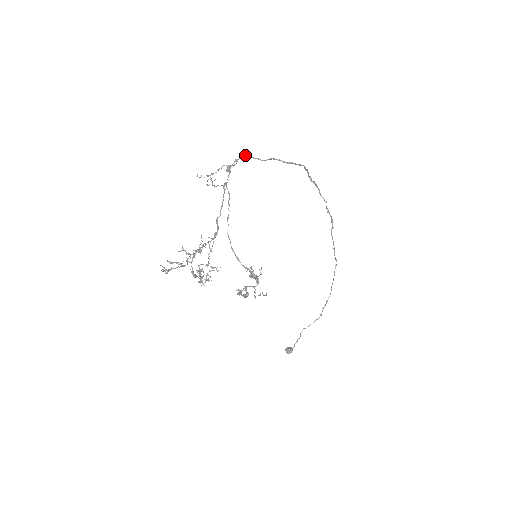
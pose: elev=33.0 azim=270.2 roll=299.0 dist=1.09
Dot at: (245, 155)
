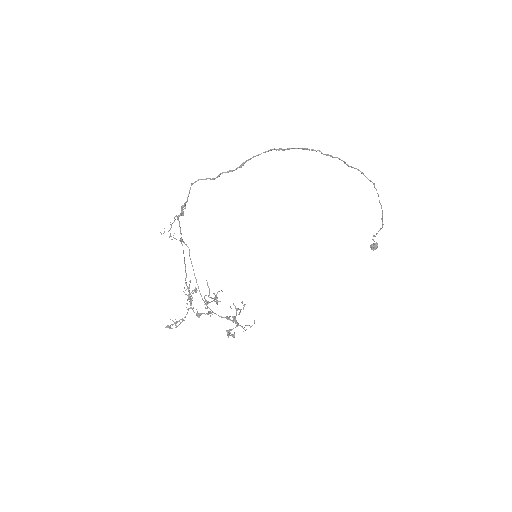
Dot at: (195, 182)
